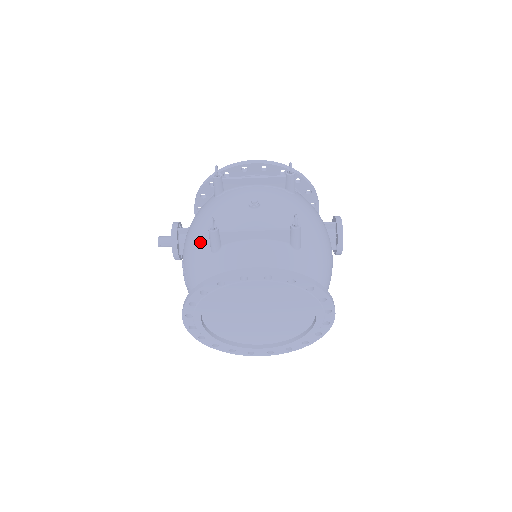
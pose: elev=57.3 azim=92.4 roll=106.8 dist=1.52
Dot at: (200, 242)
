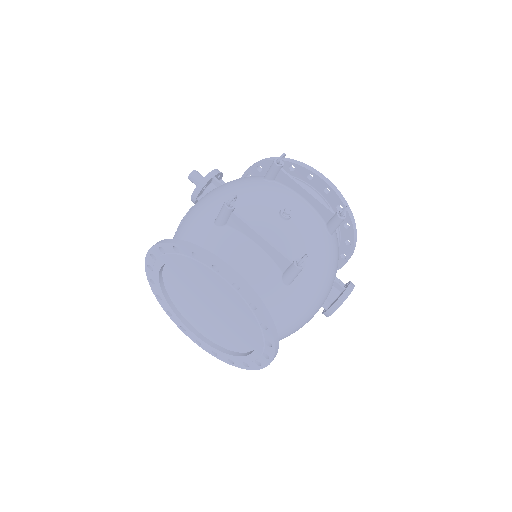
Dot at: (214, 205)
